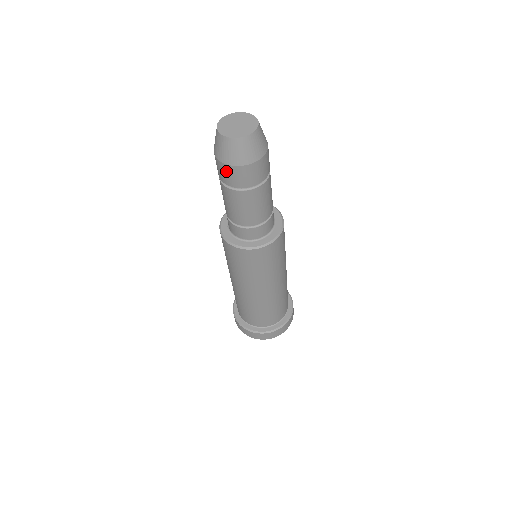
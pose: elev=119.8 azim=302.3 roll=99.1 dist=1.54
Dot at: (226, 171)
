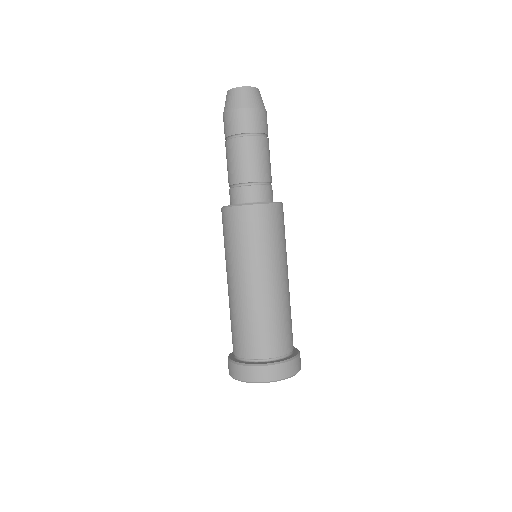
Dot at: (238, 117)
